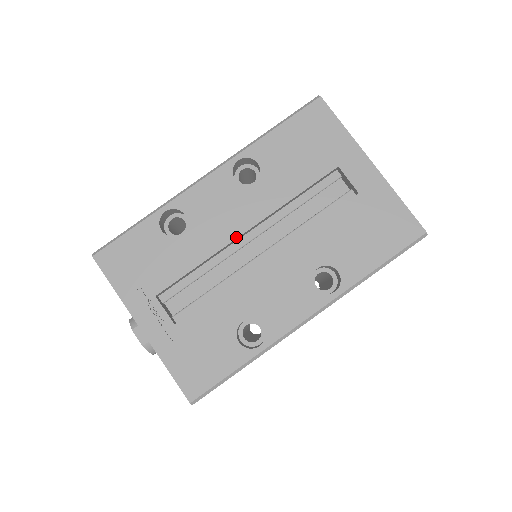
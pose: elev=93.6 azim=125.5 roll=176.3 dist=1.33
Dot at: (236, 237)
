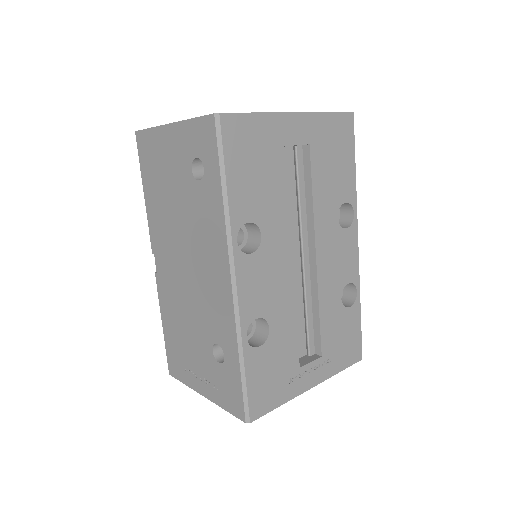
Dot at: (292, 276)
